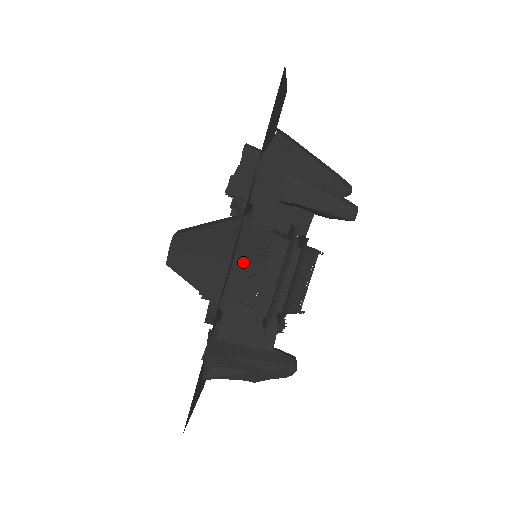
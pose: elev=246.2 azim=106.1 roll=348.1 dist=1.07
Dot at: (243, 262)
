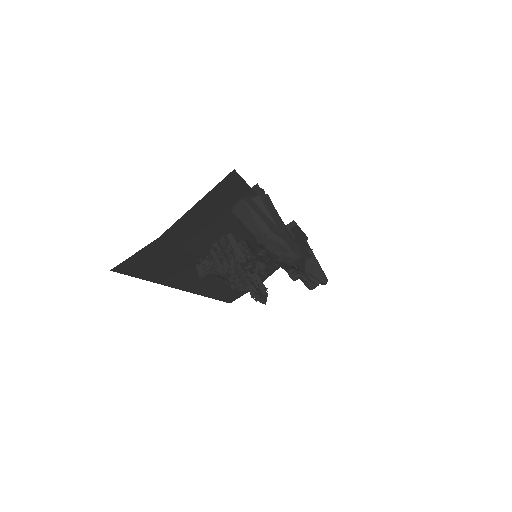
Dot at: occluded
